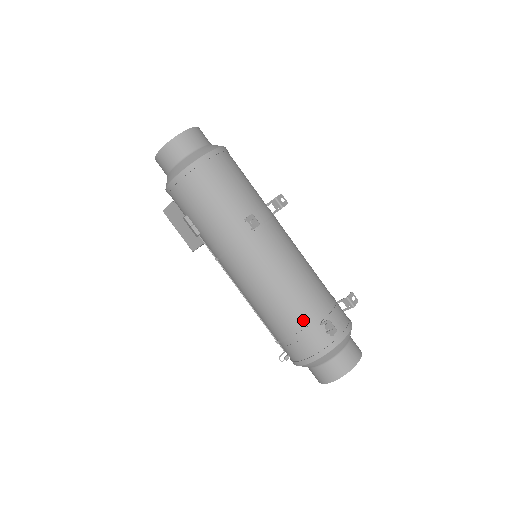
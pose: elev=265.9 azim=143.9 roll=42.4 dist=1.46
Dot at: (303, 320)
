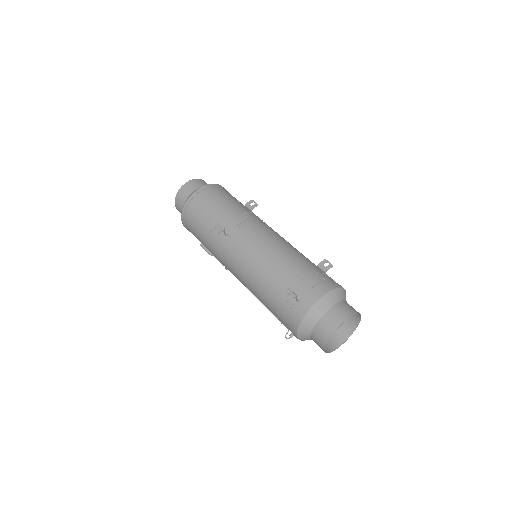
Dot at: (277, 296)
